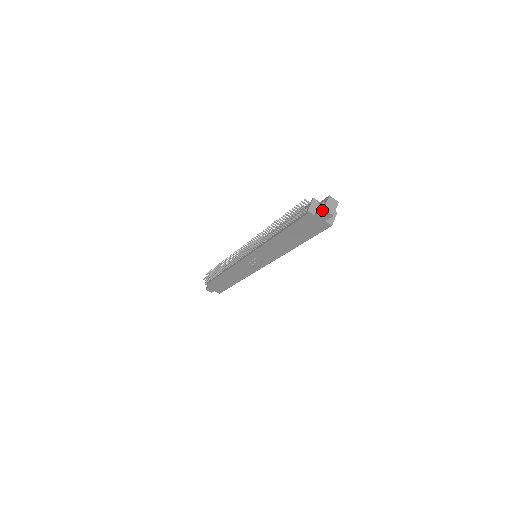
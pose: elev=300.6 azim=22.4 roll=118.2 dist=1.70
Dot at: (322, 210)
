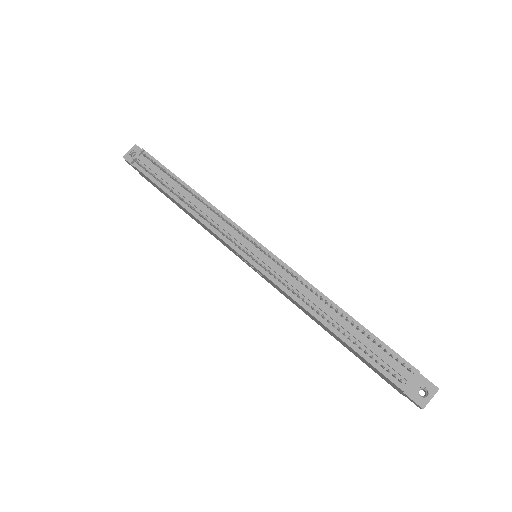
Dot at: (420, 406)
